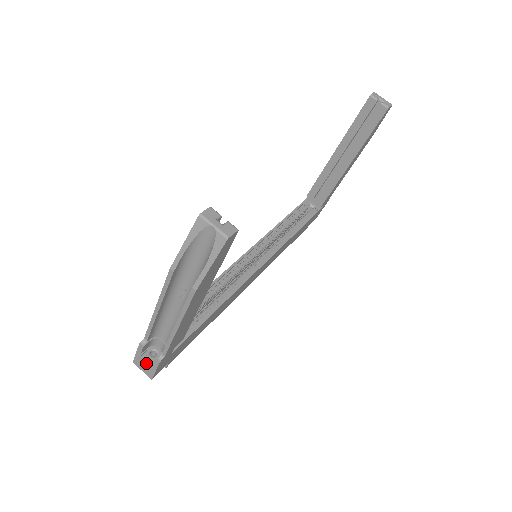
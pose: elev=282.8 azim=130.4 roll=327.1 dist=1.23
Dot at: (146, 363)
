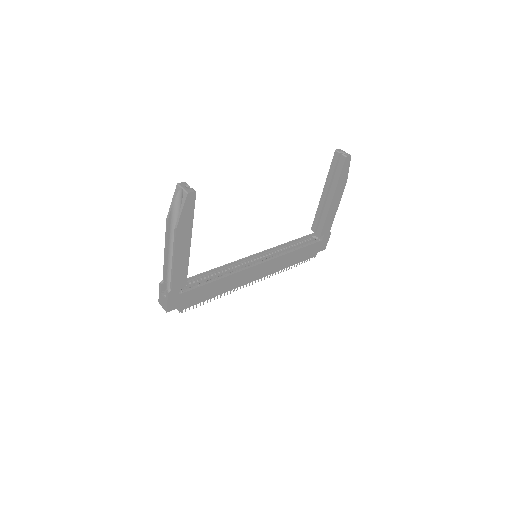
Dot at: (163, 298)
